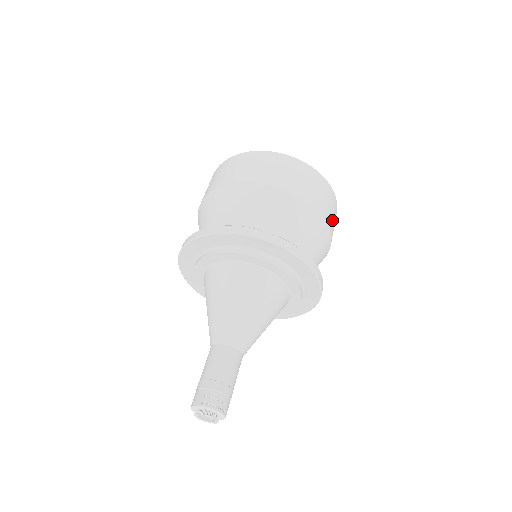
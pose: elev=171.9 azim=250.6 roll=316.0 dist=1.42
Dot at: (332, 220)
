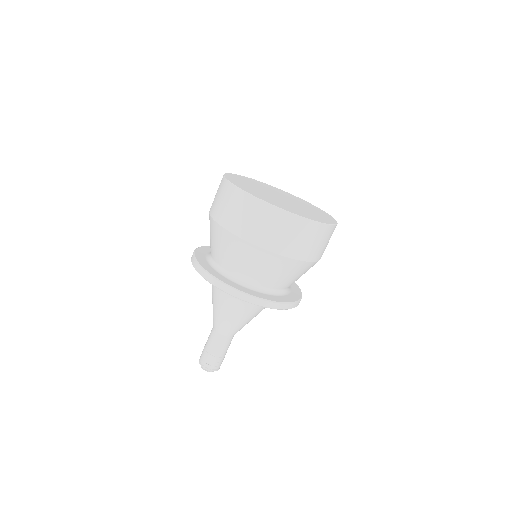
Dot at: (287, 242)
